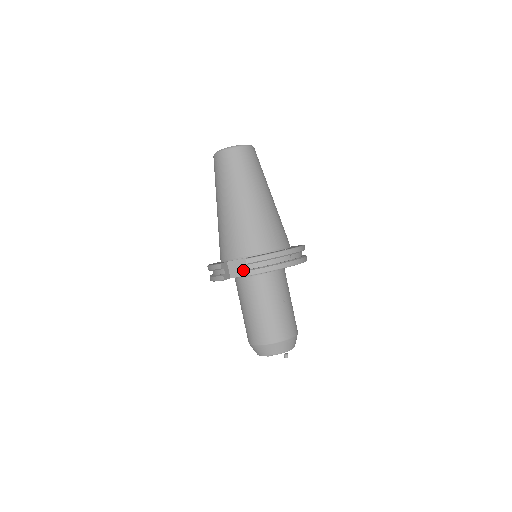
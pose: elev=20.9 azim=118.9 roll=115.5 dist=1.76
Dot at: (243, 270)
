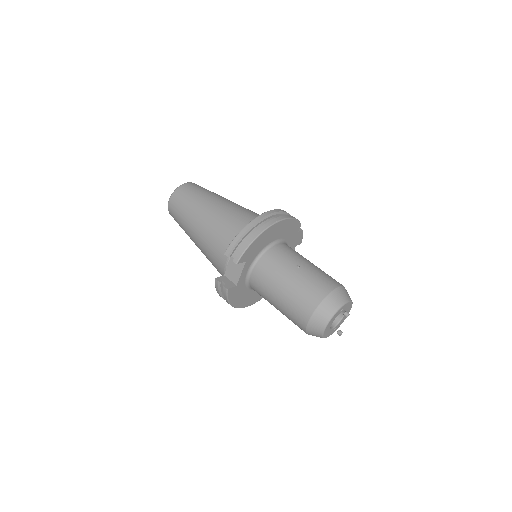
Dot at: (237, 268)
